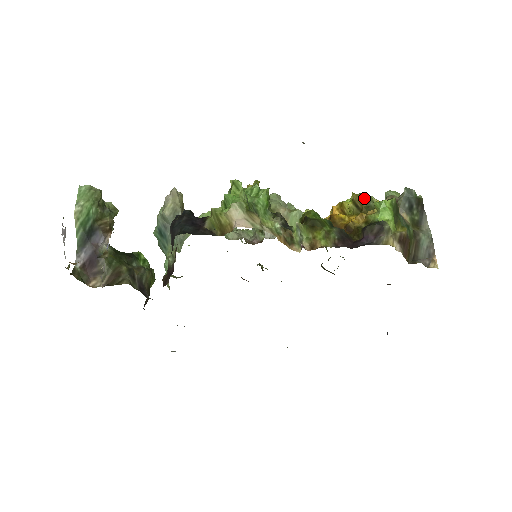
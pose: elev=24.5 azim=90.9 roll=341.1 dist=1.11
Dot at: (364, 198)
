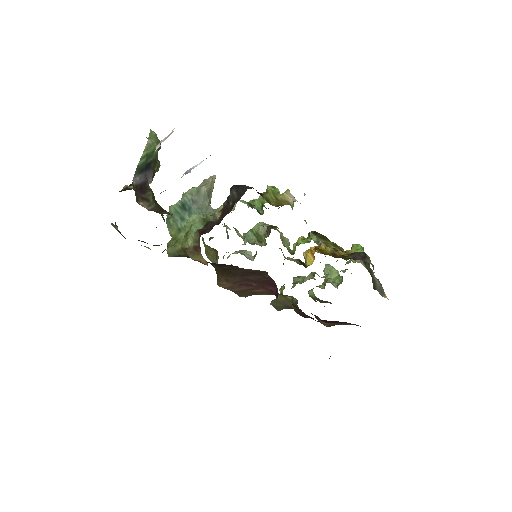
Dot at: occluded
